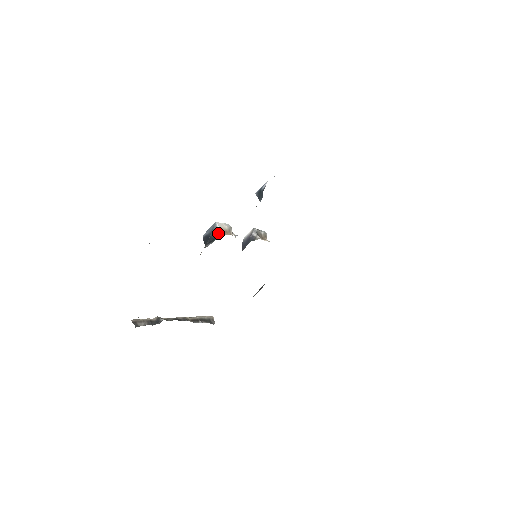
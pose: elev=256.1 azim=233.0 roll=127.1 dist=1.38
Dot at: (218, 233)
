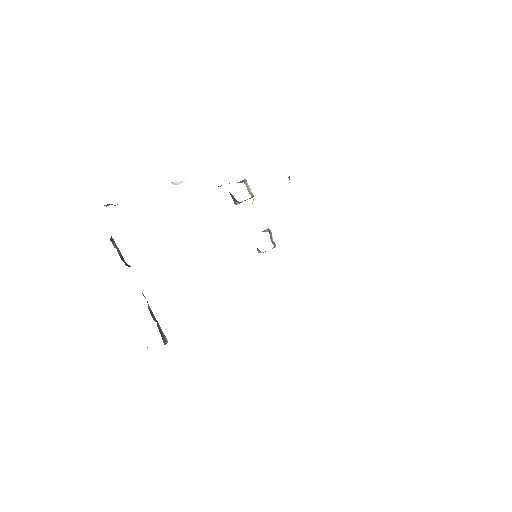
Dot at: occluded
